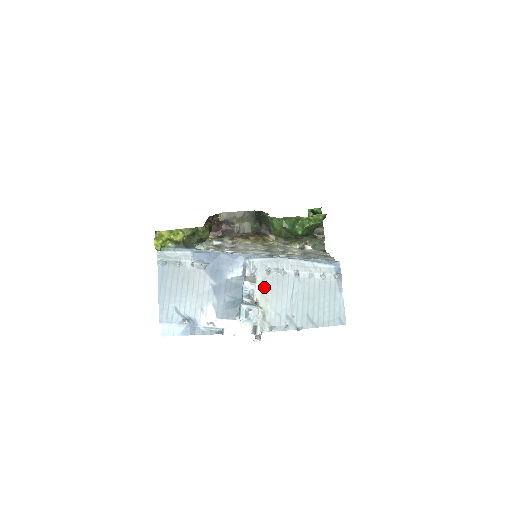
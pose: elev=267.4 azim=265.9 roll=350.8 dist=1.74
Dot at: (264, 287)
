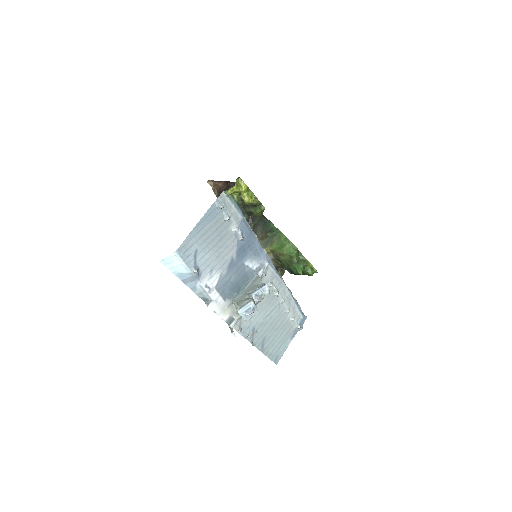
Dot at: occluded
